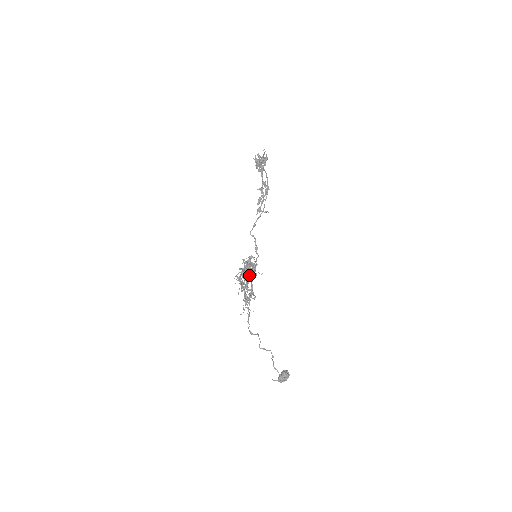
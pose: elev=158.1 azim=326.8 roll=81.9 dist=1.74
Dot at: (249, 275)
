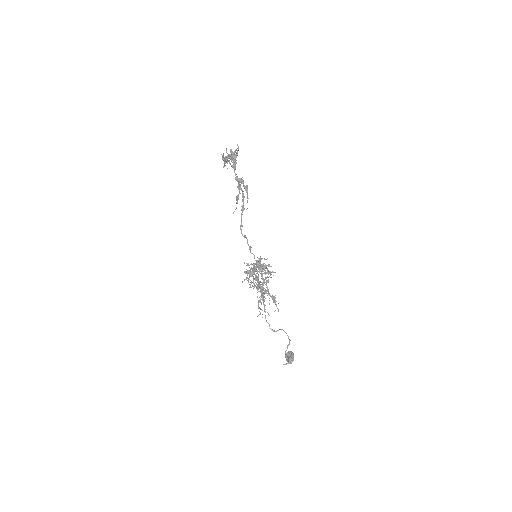
Dot at: occluded
